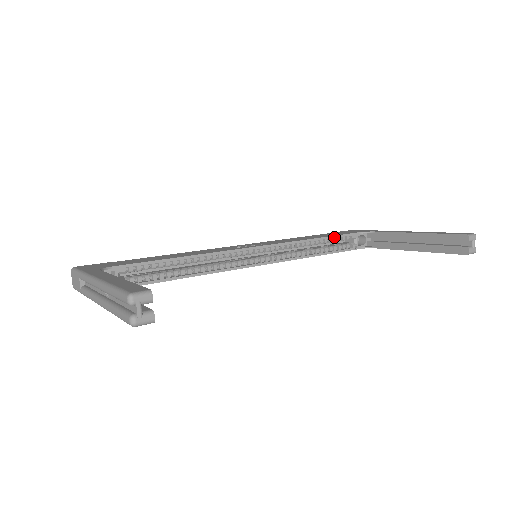
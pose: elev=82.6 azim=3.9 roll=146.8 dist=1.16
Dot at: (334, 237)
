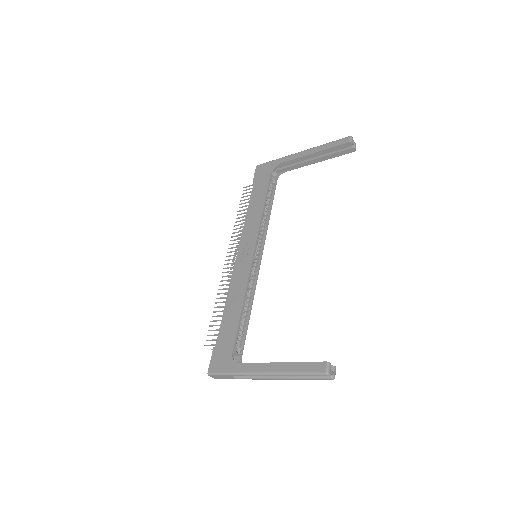
Dot at: (267, 193)
